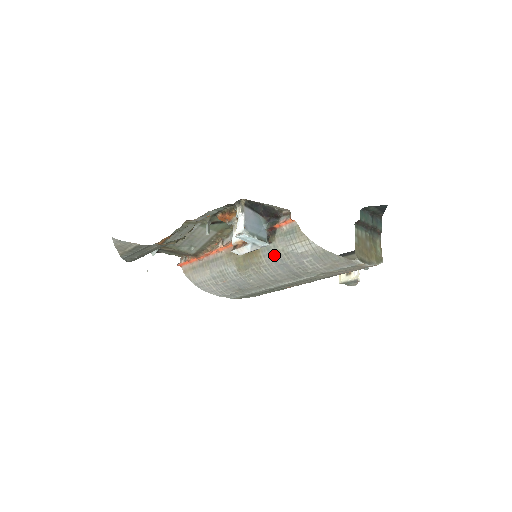
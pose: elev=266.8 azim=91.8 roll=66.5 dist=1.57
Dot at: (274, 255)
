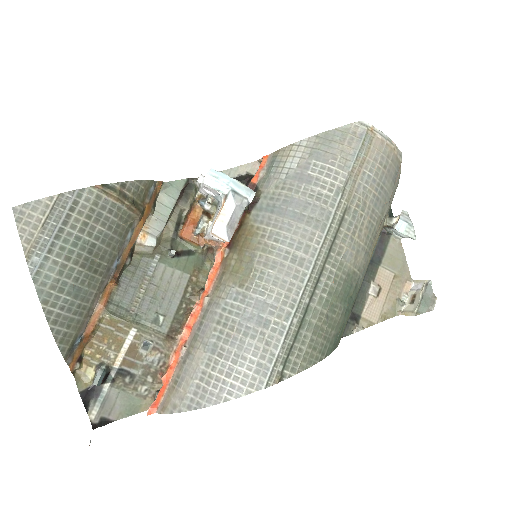
Dot at: (271, 206)
